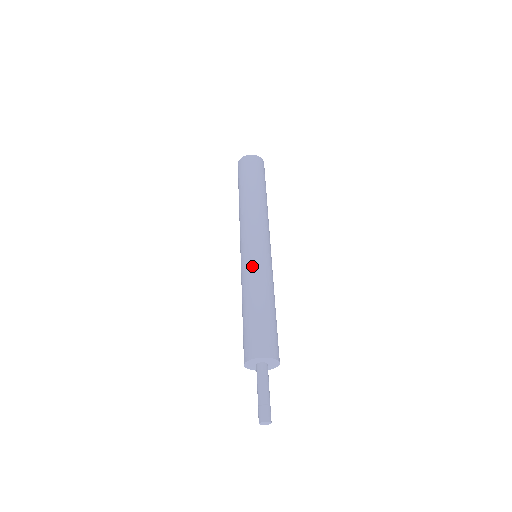
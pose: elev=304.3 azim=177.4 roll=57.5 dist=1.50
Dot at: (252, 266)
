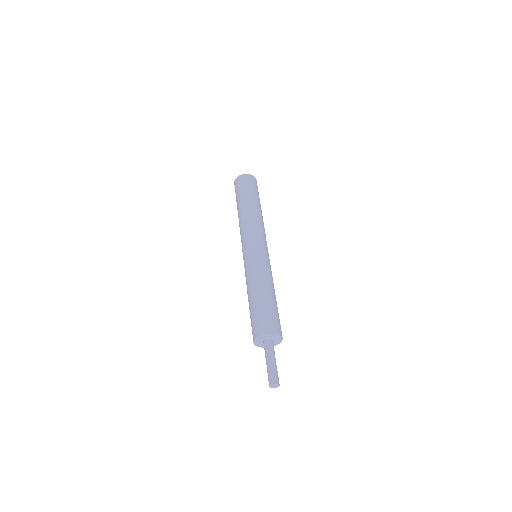
Dot at: (259, 262)
